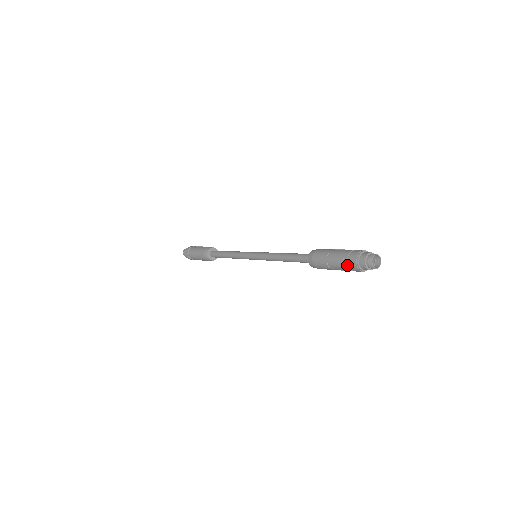
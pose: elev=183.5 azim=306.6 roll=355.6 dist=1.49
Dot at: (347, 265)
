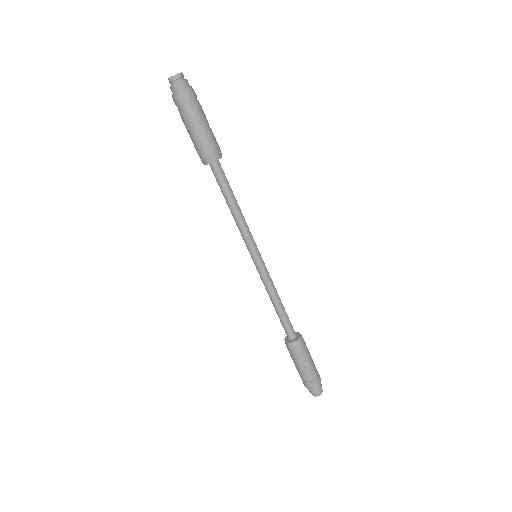
Dot at: (301, 378)
